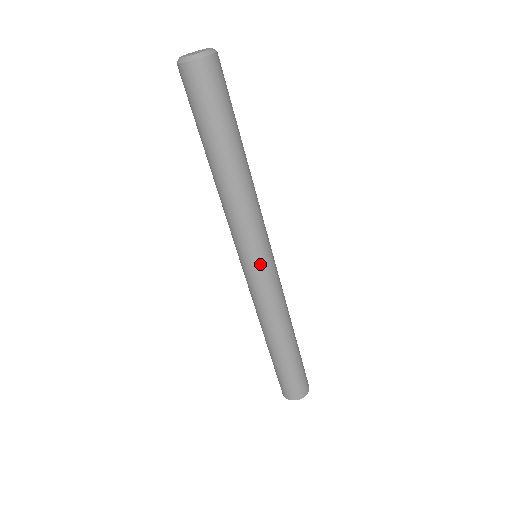
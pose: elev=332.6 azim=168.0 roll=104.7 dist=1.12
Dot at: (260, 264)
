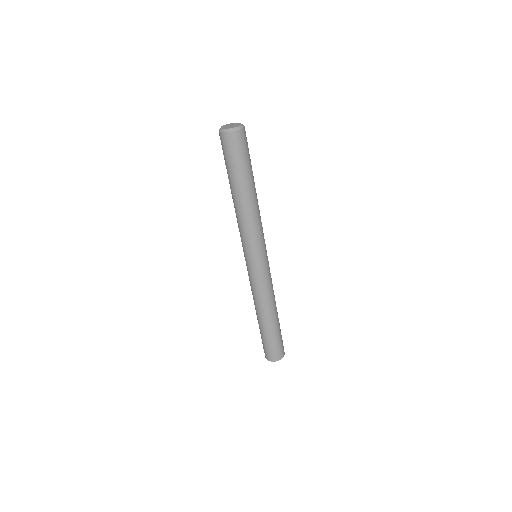
Dot at: (259, 261)
